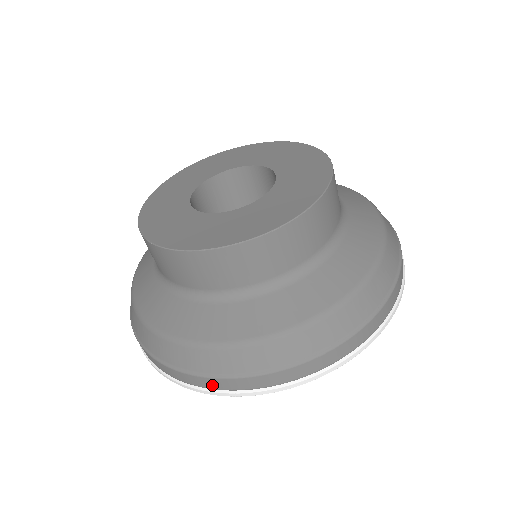
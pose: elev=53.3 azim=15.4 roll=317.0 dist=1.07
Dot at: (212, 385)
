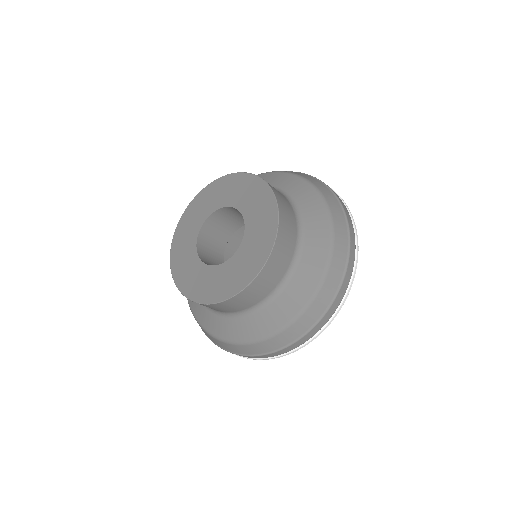
Dot at: (295, 347)
